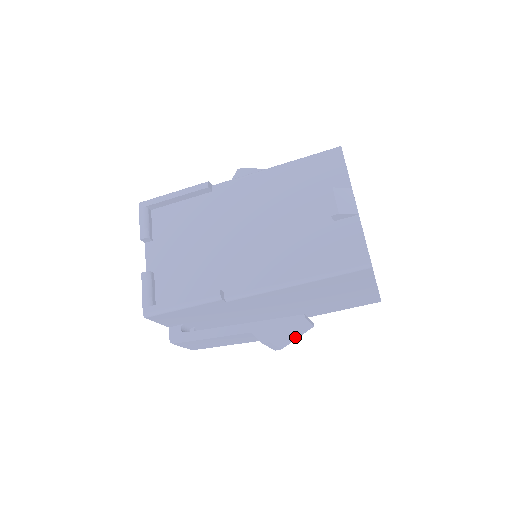
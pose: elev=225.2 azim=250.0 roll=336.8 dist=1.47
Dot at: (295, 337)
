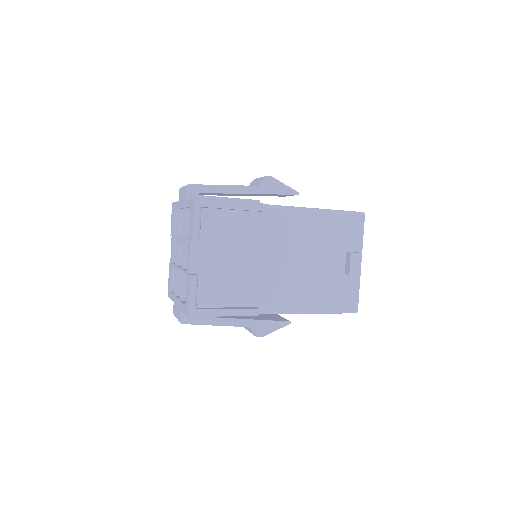
Dot at: occluded
